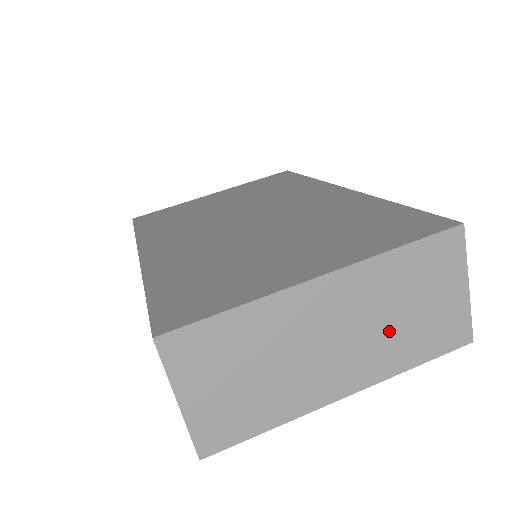
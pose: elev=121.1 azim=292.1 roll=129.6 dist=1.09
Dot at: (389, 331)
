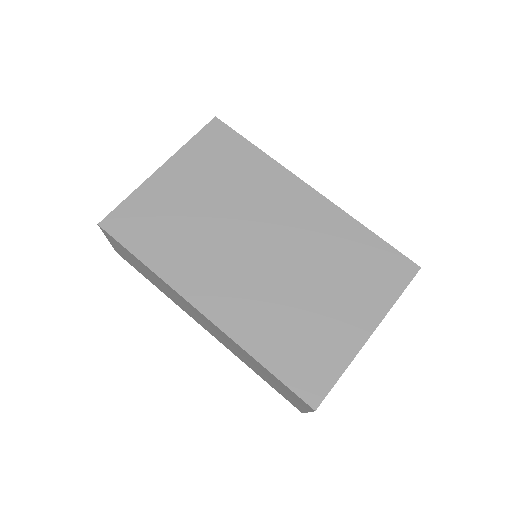
Dot at: occluded
